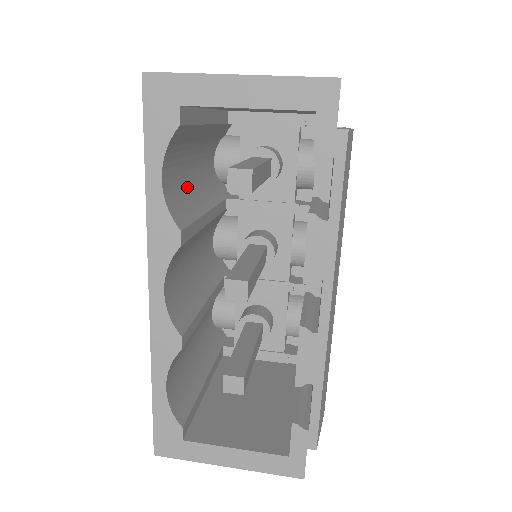
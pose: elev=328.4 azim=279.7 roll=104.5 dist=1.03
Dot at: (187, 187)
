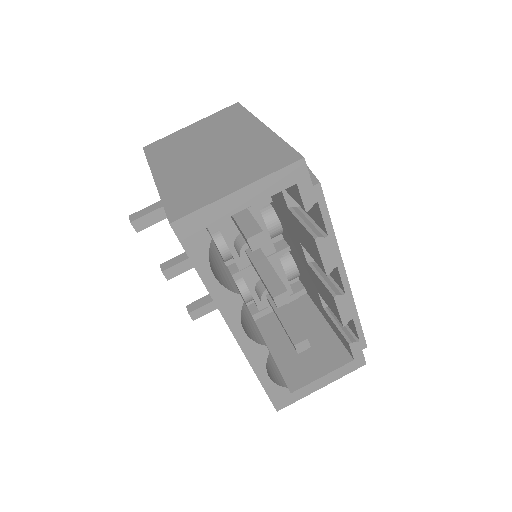
Dot at: occluded
